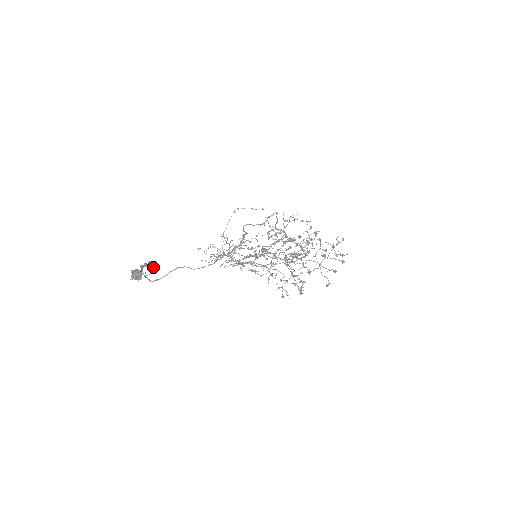
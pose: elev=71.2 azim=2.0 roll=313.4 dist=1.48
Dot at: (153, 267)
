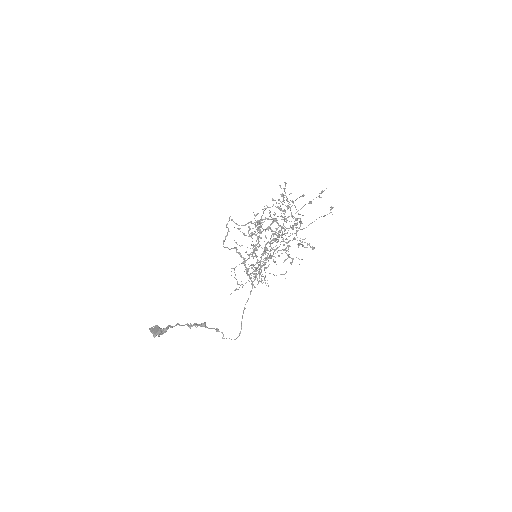
Dot at: (198, 324)
